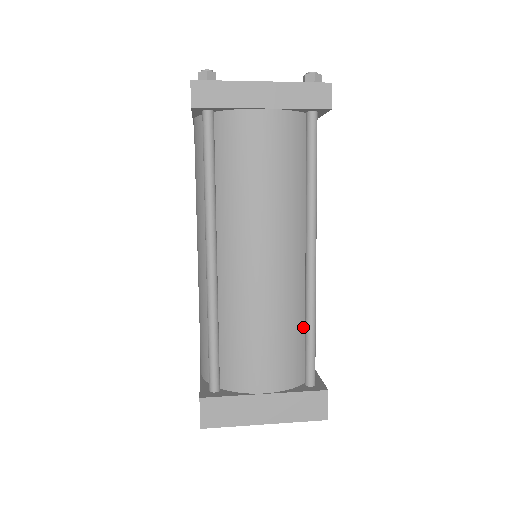
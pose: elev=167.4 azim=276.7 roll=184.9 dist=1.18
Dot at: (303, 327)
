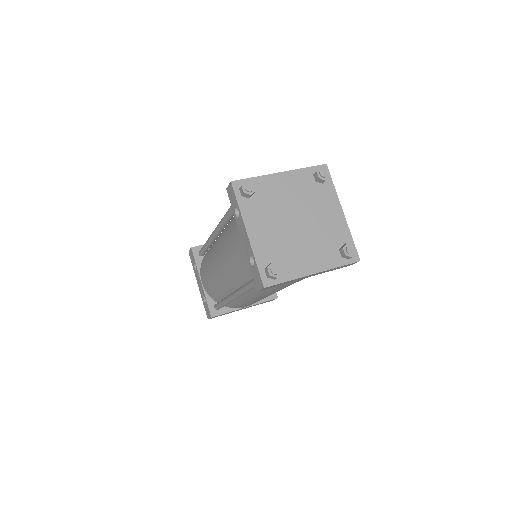
Dot at: occluded
